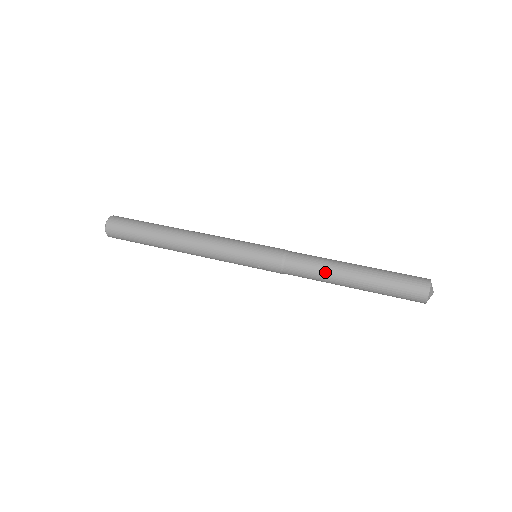
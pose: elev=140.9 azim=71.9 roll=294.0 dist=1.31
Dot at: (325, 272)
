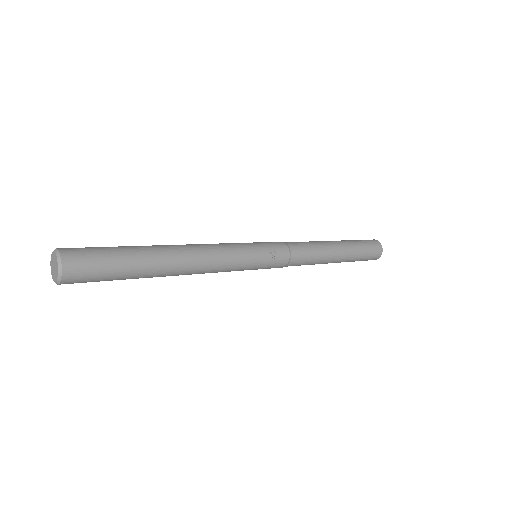
Dot at: (318, 243)
